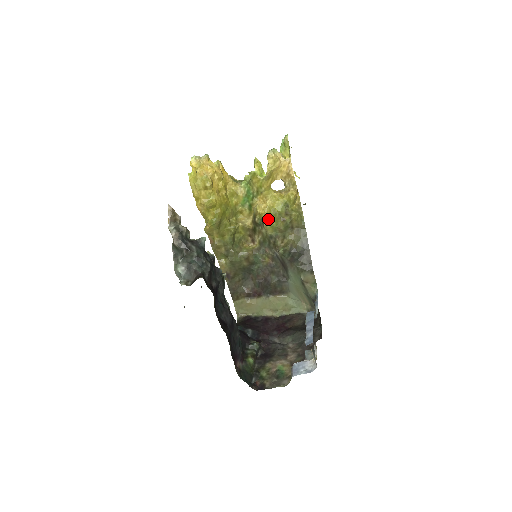
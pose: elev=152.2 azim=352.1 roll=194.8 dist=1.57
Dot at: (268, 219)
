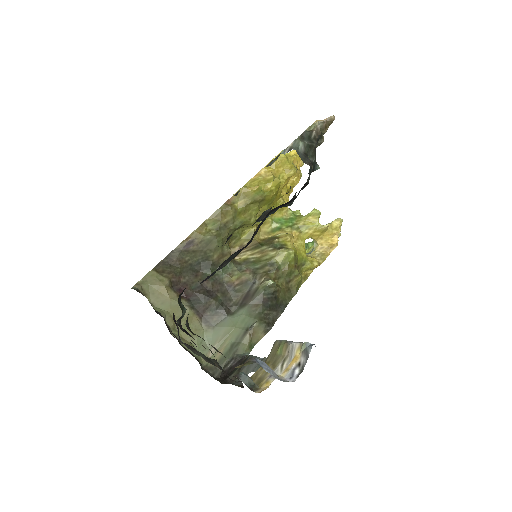
Dot at: (291, 249)
